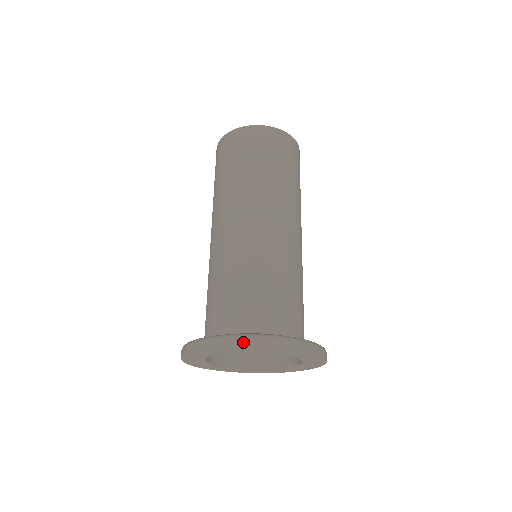
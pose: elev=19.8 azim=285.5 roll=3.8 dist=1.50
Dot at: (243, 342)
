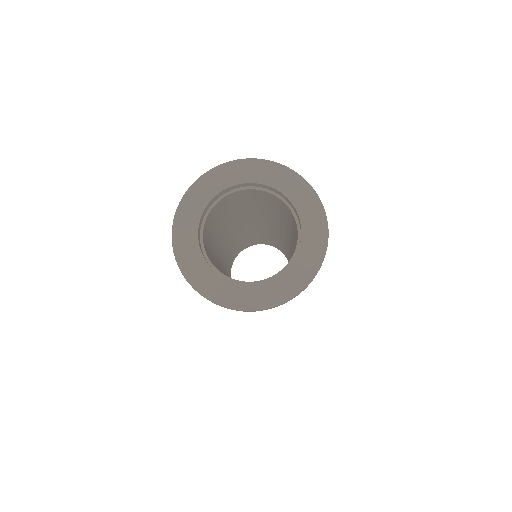
Dot at: (255, 160)
